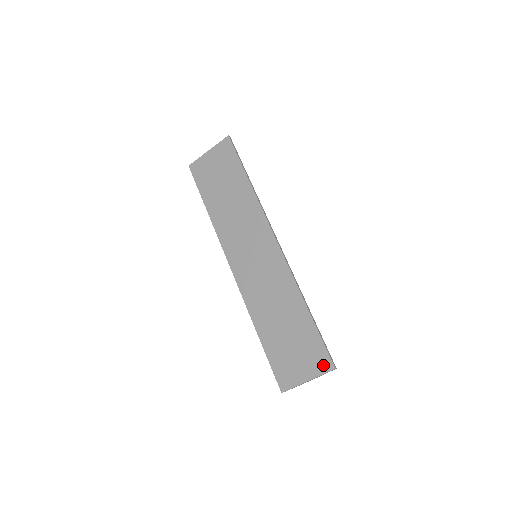
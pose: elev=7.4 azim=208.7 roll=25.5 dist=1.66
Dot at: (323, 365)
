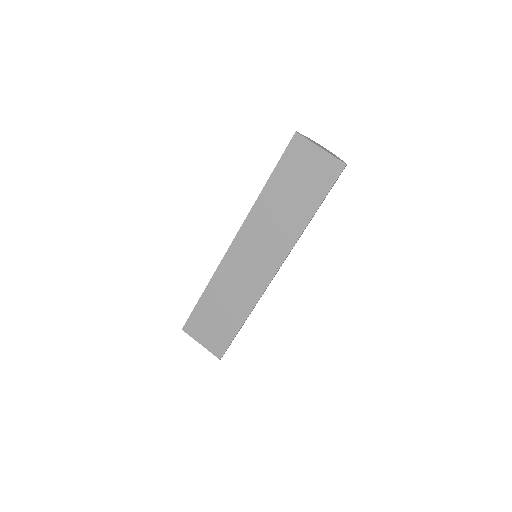
Dot at: (217, 351)
